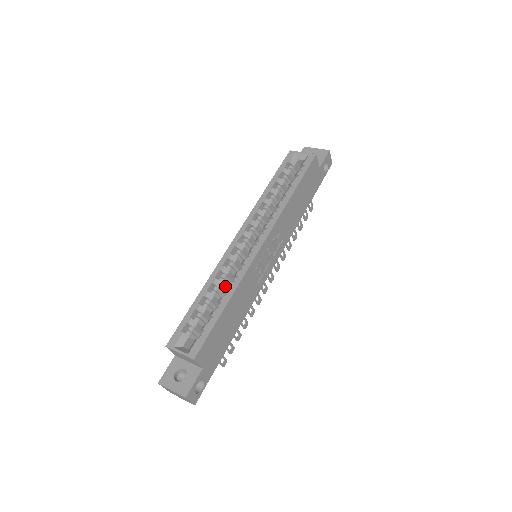
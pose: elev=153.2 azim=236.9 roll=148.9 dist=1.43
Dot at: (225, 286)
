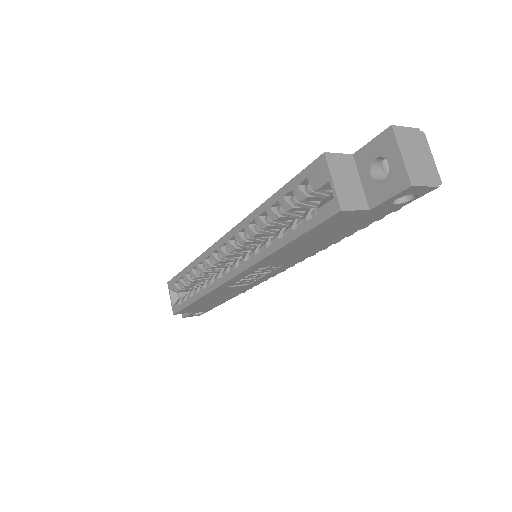
Dot at: (213, 271)
